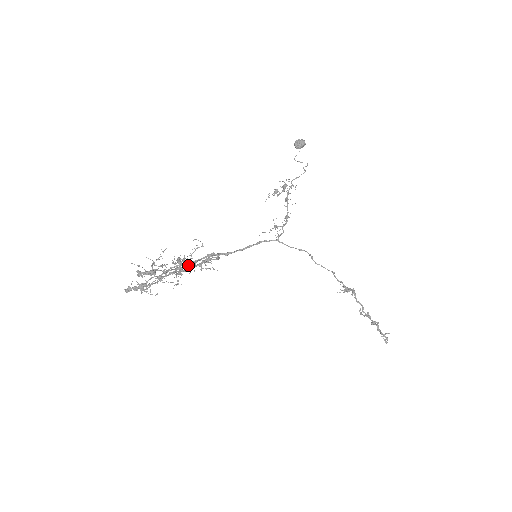
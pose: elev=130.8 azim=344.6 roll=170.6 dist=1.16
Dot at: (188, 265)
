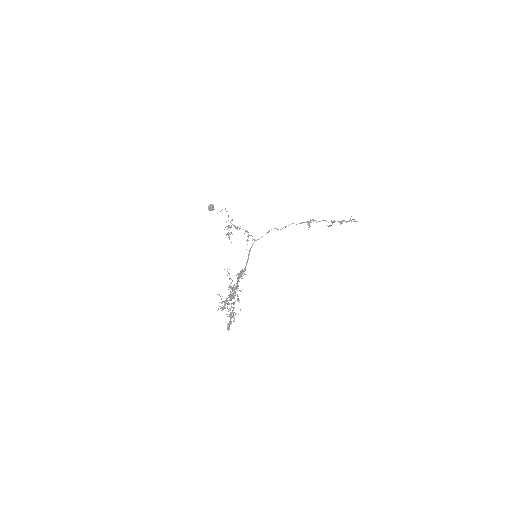
Dot at: occluded
